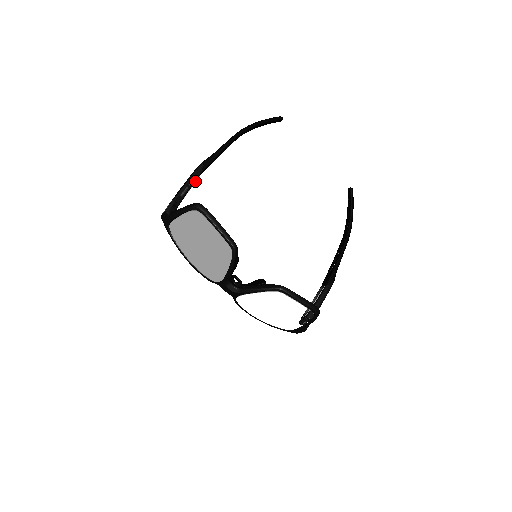
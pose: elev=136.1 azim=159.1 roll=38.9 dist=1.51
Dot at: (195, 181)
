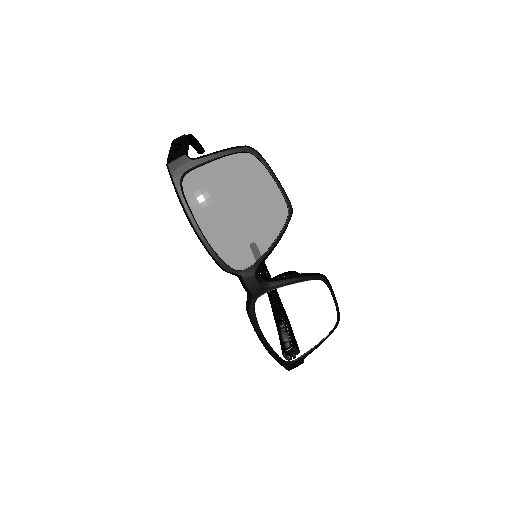
Dot at: occluded
